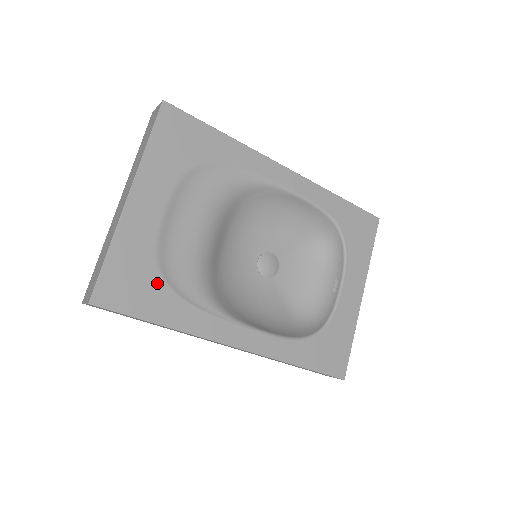
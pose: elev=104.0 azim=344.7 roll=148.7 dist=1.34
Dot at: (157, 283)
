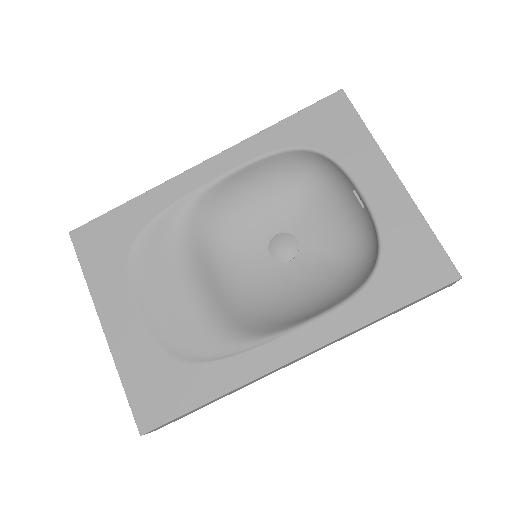
Dot at: (178, 370)
